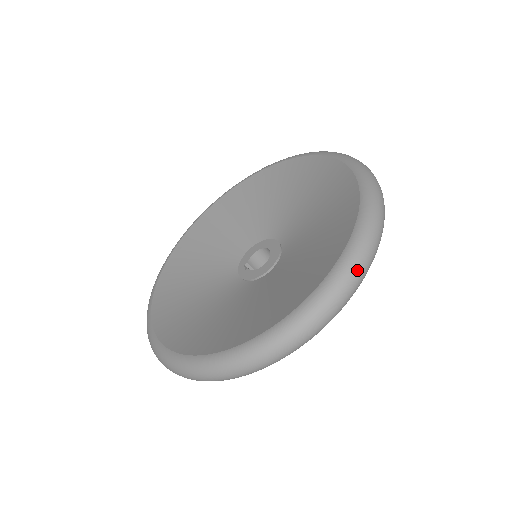
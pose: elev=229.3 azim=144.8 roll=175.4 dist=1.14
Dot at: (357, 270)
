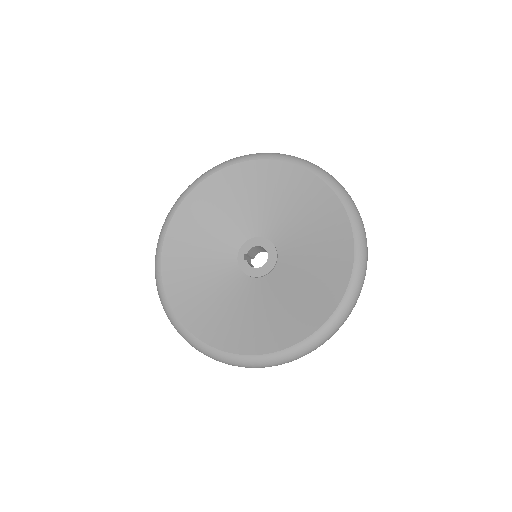
Dot at: (328, 338)
